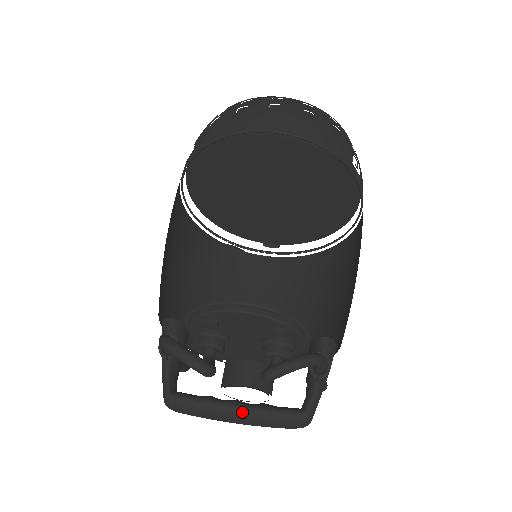
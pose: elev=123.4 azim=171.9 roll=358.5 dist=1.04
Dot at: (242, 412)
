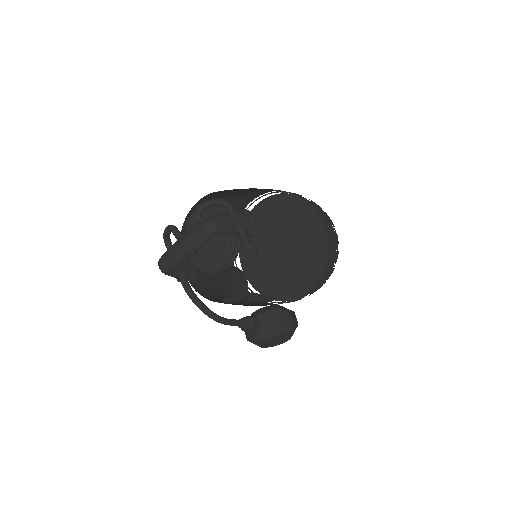
Dot at: (183, 235)
